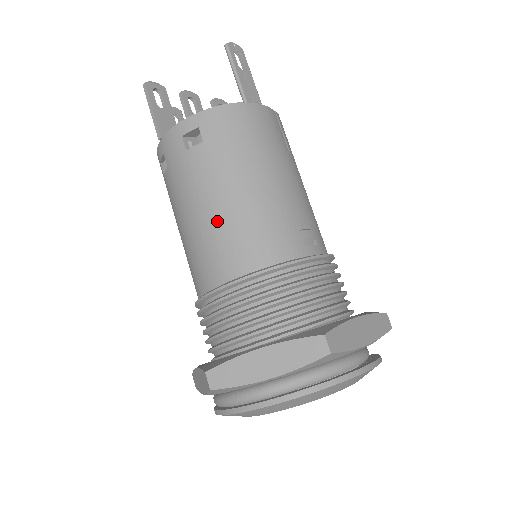
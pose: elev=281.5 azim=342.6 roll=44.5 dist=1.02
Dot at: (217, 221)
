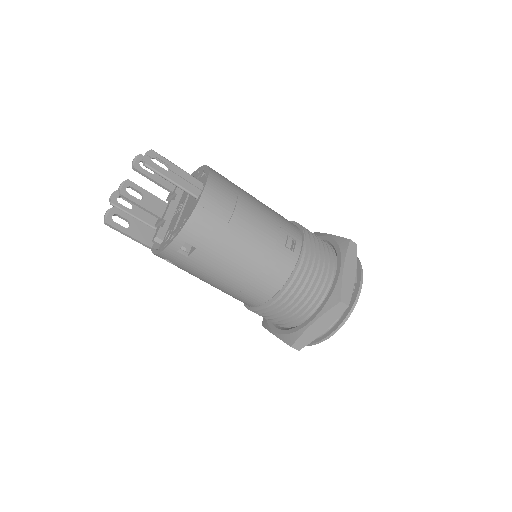
Dot at: (240, 281)
